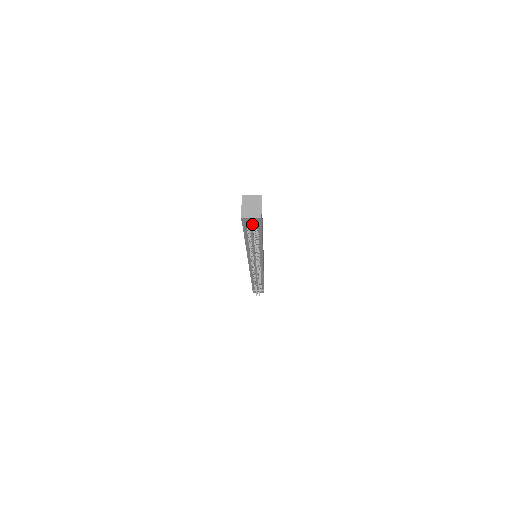
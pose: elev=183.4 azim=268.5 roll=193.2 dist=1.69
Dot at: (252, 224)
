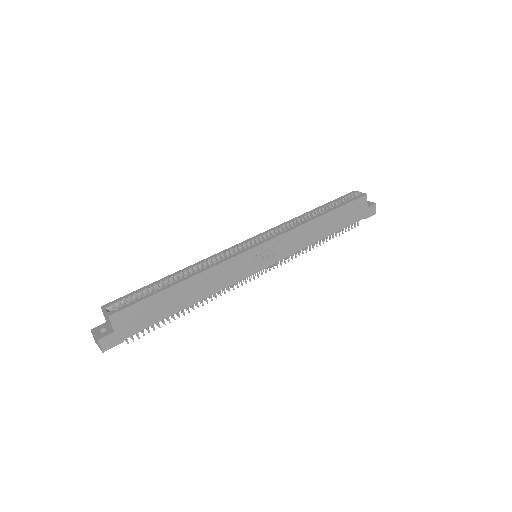
Dot at: occluded
